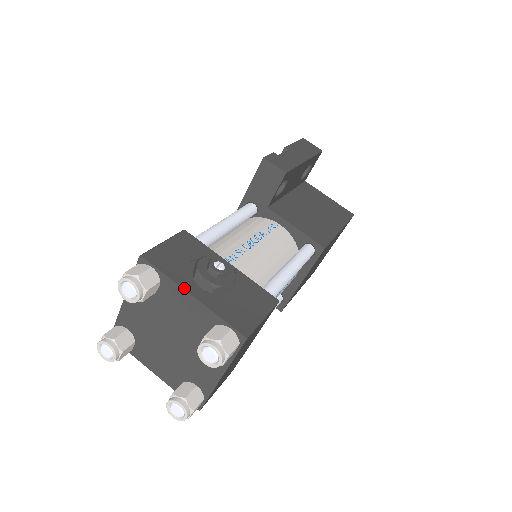
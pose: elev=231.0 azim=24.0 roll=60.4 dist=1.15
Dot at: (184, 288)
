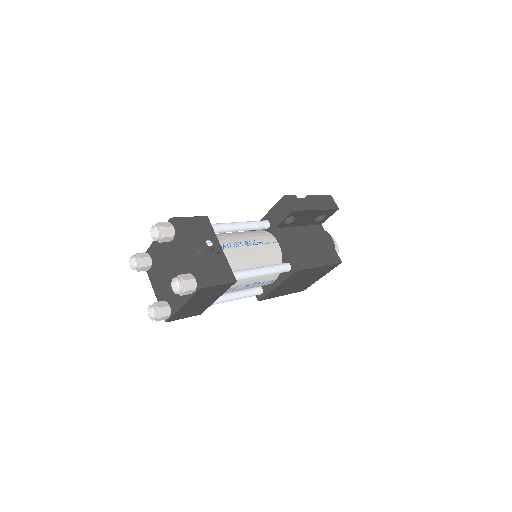
Dot at: (184, 246)
